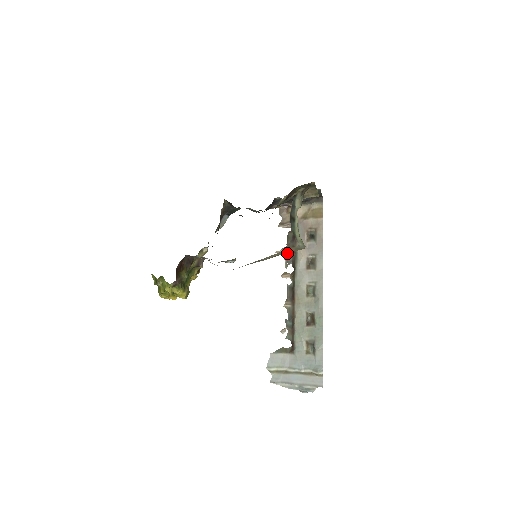
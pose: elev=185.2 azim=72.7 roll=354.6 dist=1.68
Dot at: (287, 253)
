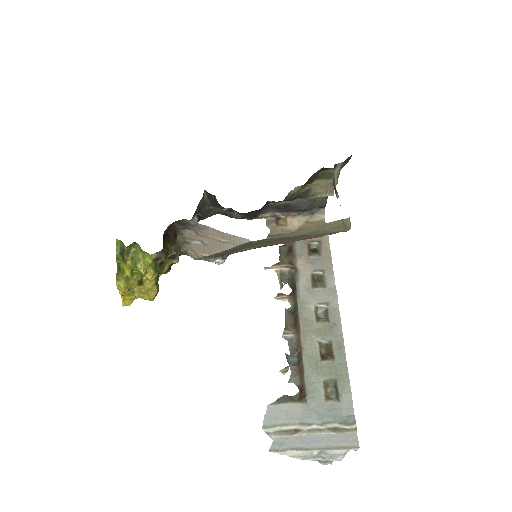
Dot at: (281, 270)
